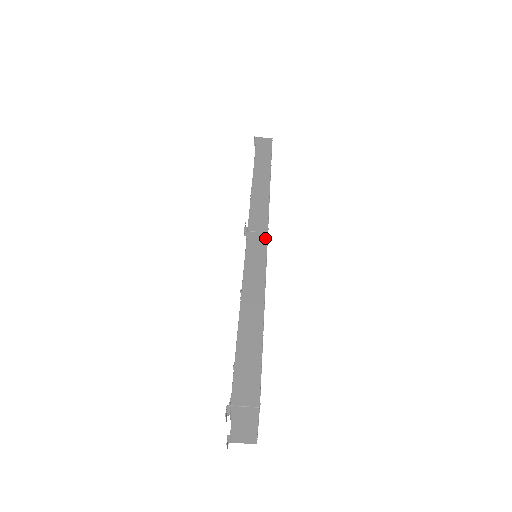
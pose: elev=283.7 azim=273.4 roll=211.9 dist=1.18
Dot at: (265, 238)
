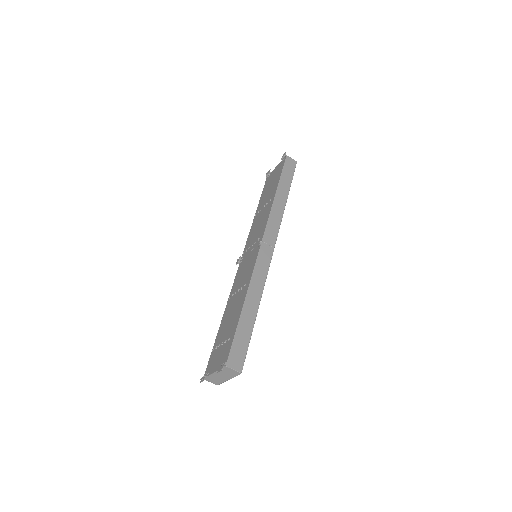
Dot at: (272, 252)
